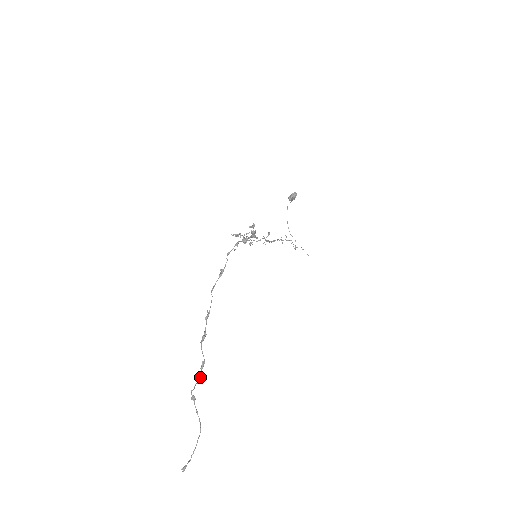
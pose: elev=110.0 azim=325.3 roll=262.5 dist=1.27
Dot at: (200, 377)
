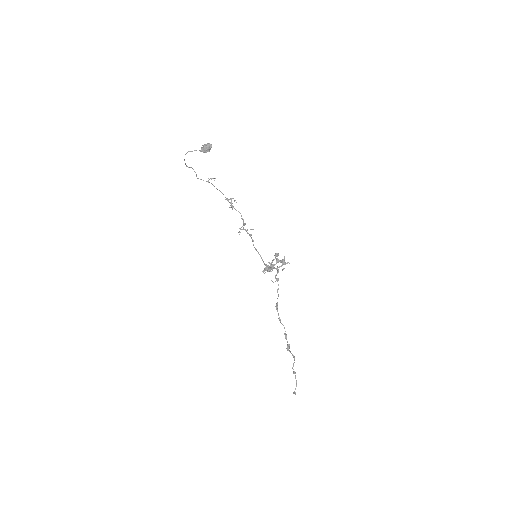
Dot at: occluded
